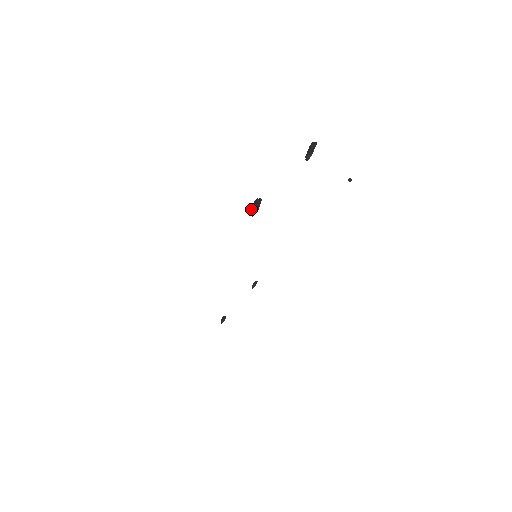
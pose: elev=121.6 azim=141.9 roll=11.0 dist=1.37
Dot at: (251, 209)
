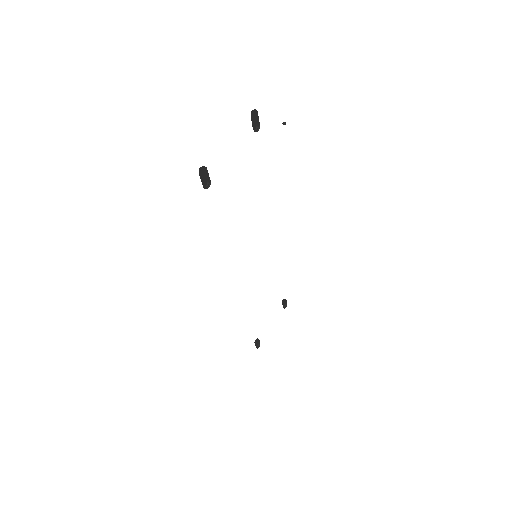
Dot at: (201, 181)
